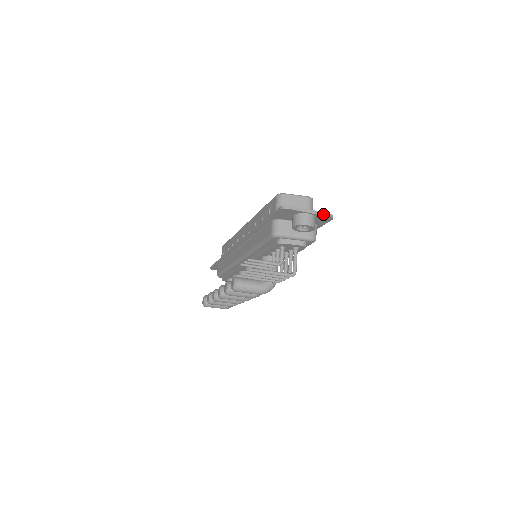
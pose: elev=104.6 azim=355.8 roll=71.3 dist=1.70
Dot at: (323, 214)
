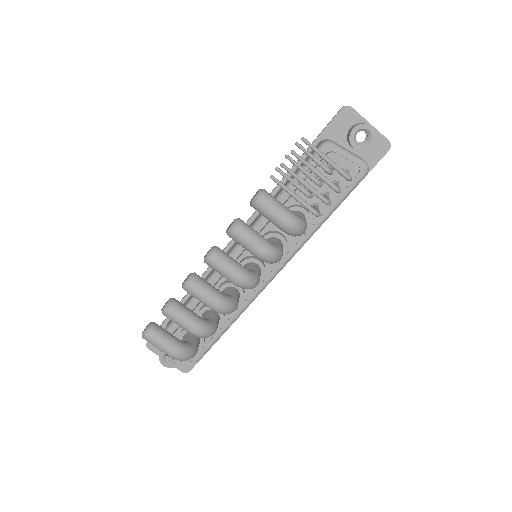
Dot at: (382, 135)
